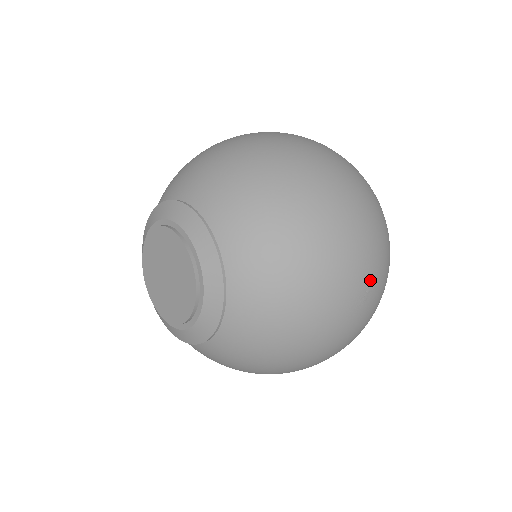
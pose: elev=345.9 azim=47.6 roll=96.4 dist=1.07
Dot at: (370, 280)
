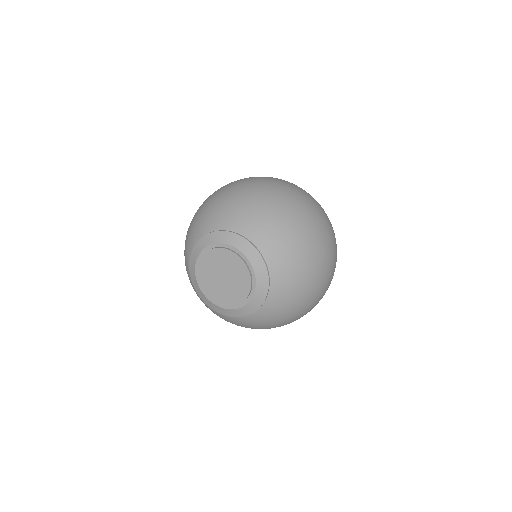
Dot at: (313, 205)
